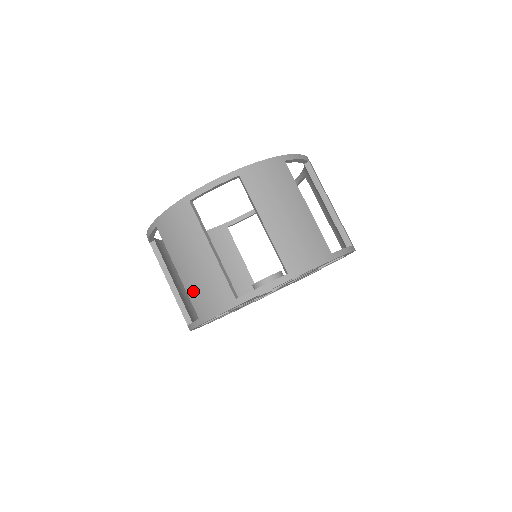
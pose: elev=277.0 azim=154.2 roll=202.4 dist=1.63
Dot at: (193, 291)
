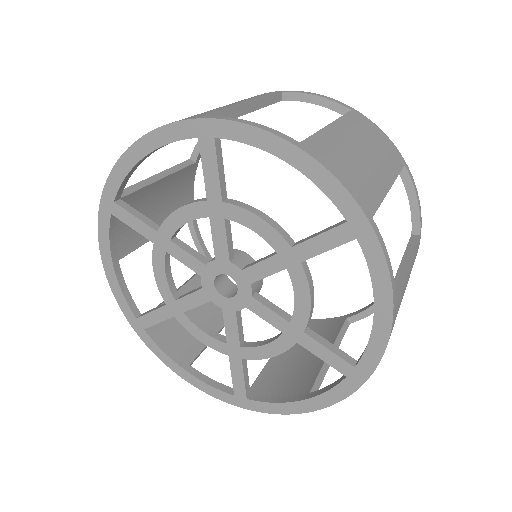
Dot at: occluded
